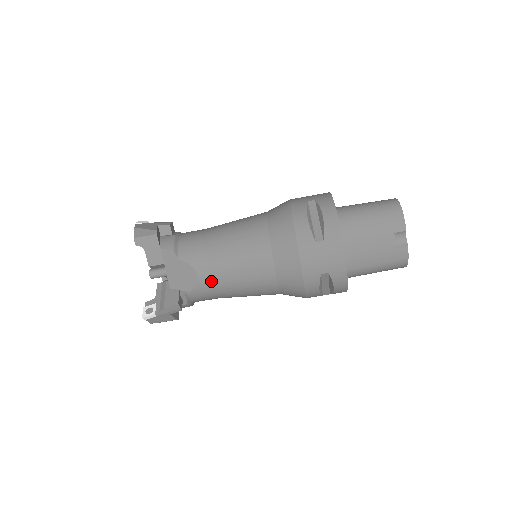
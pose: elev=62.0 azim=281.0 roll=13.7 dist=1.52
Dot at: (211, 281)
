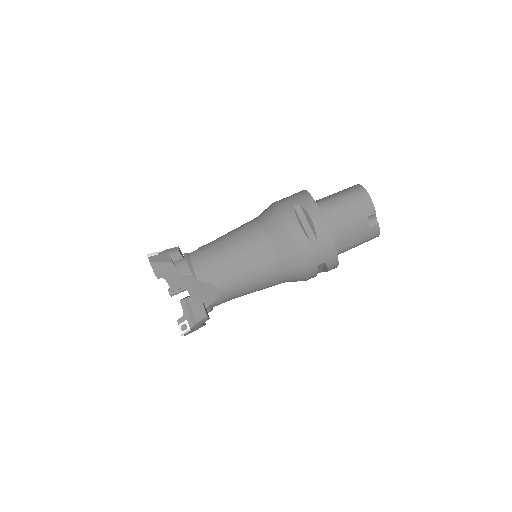
Dot at: (229, 291)
